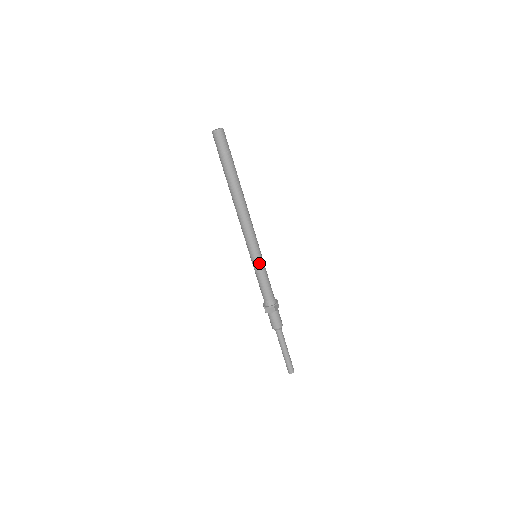
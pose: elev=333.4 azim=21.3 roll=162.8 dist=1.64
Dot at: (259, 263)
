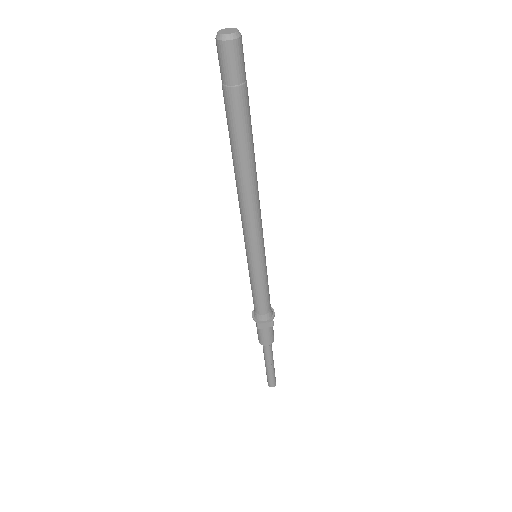
Dot at: (263, 267)
